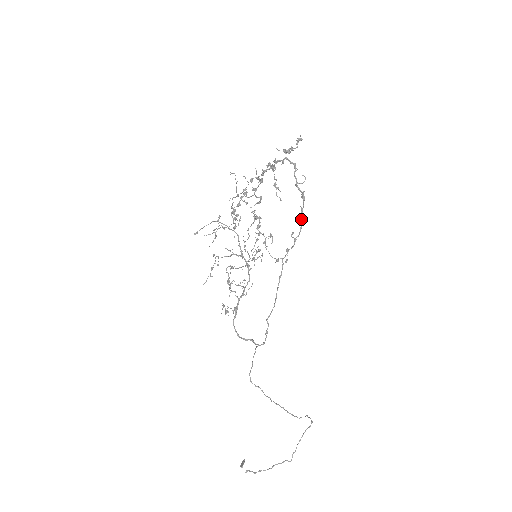
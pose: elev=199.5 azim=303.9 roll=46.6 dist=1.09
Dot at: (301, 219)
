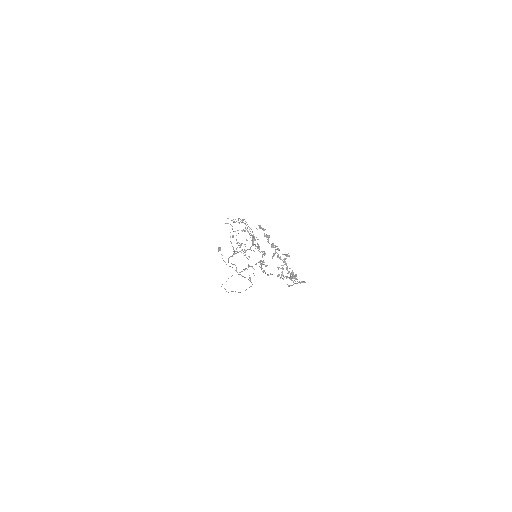
Dot at: (286, 278)
